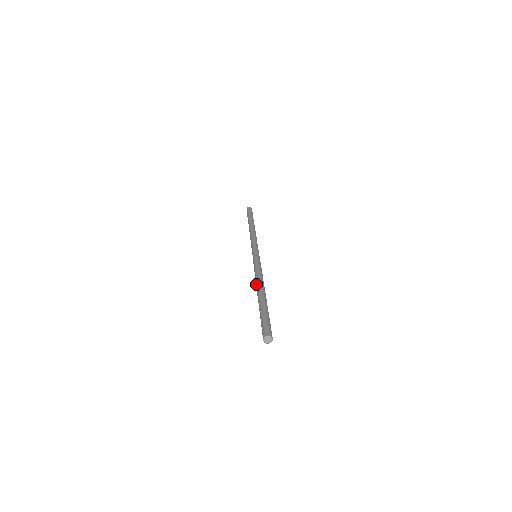
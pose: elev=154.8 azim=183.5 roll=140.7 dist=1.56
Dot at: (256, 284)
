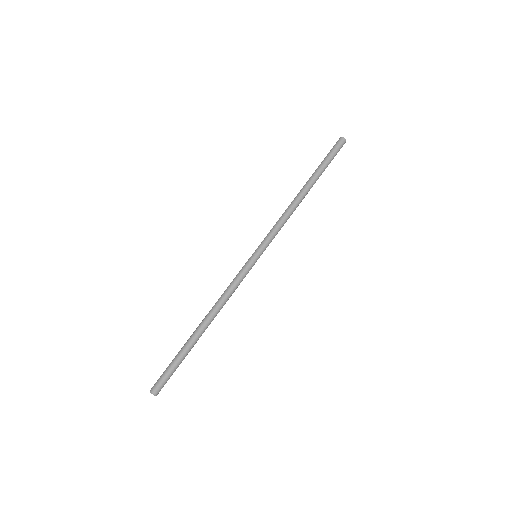
Dot at: (212, 310)
